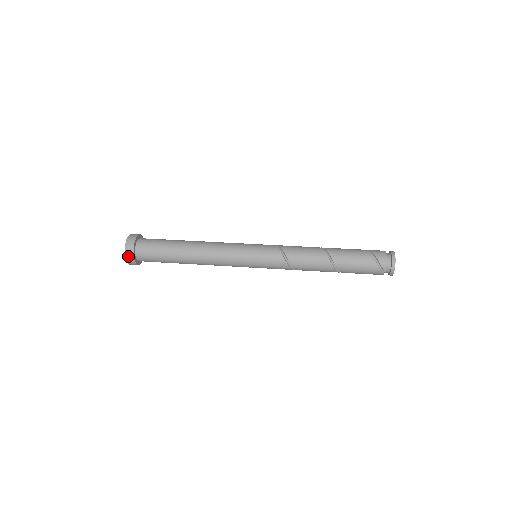
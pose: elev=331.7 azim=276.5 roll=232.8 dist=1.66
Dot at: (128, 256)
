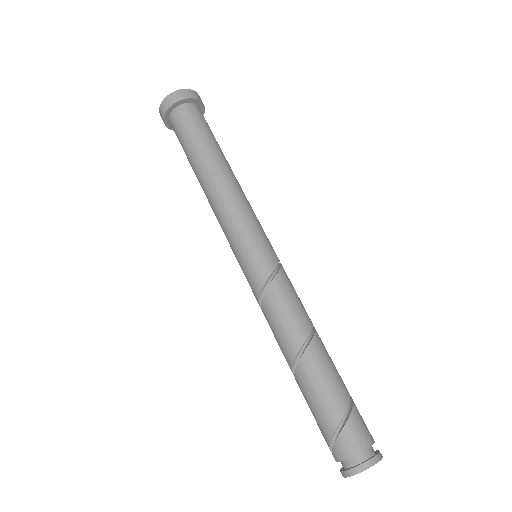
Dot at: (162, 119)
